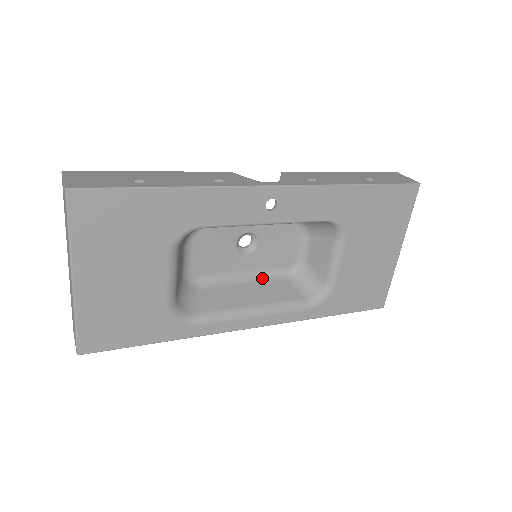
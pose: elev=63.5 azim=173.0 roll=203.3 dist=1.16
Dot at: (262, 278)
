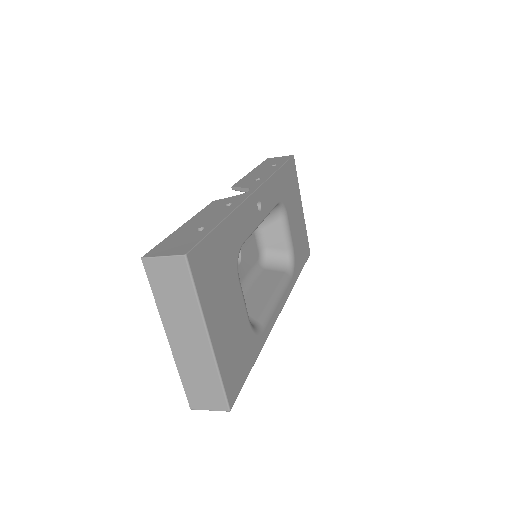
Dot at: (254, 277)
